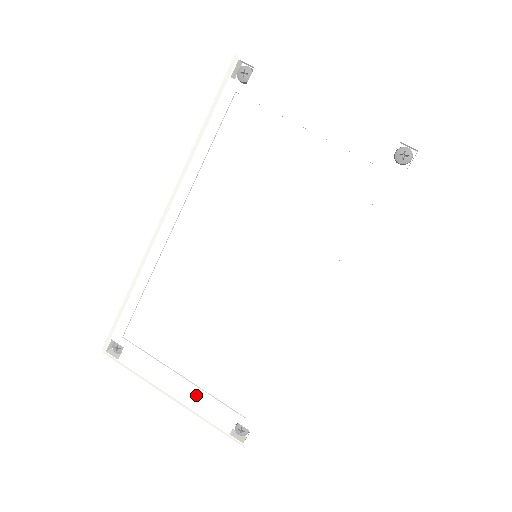
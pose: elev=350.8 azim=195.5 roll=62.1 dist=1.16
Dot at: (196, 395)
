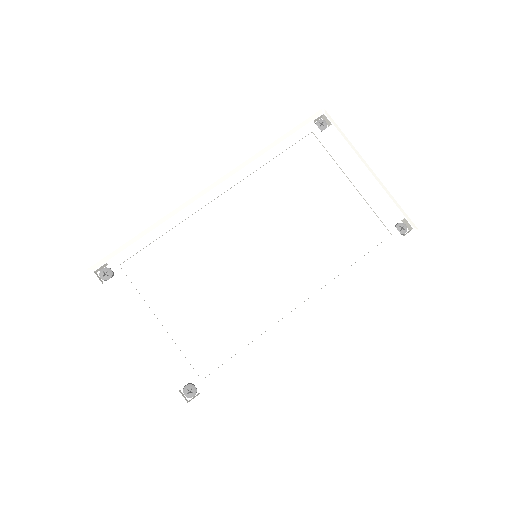
Dot at: (165, 343)
